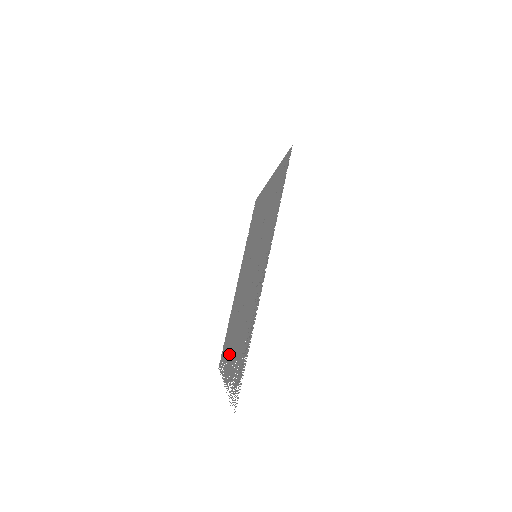
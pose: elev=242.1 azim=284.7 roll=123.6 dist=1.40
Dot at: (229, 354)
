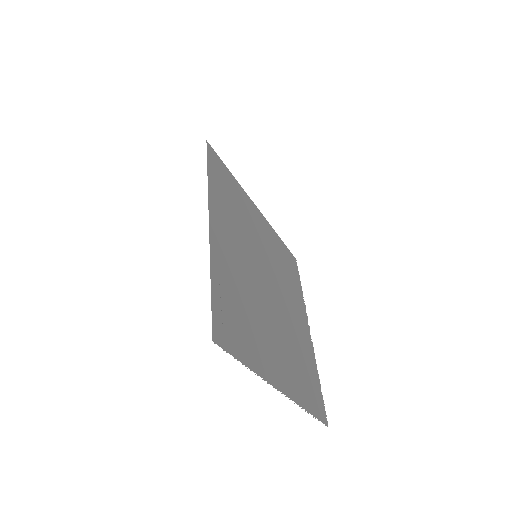
Dot at: (286, 368)
